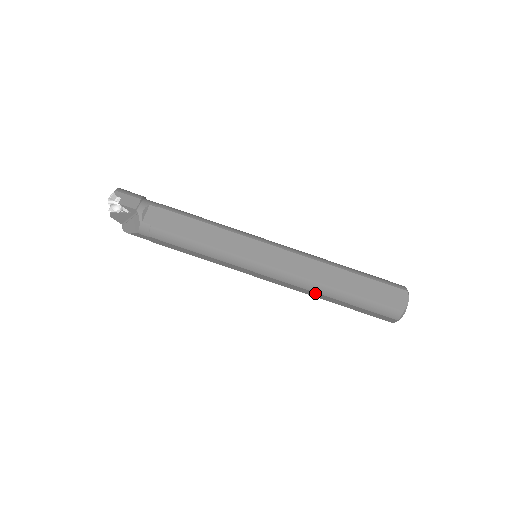
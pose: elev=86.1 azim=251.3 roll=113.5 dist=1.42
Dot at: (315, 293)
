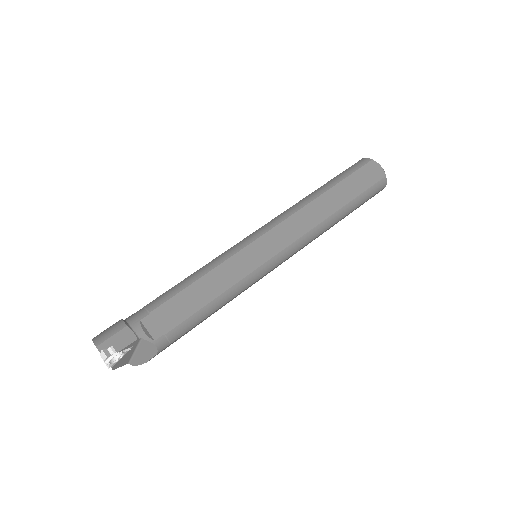
Dot at: occluded
